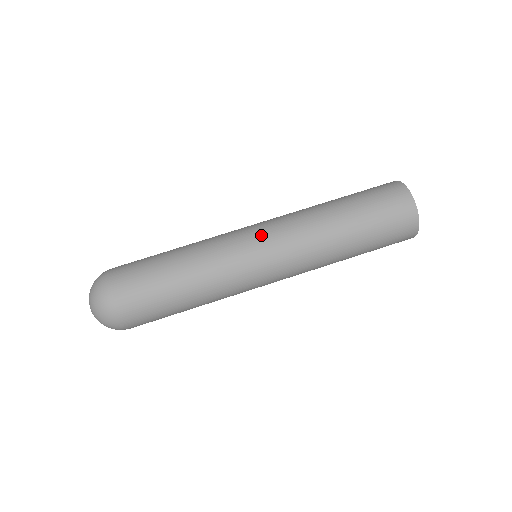
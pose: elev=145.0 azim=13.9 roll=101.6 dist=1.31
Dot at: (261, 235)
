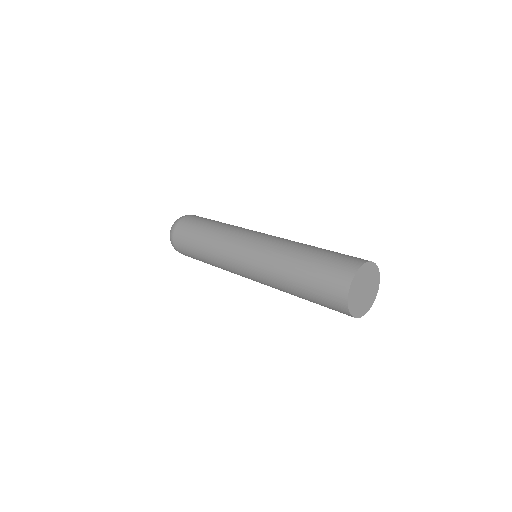
Dot at: (259, 235)
